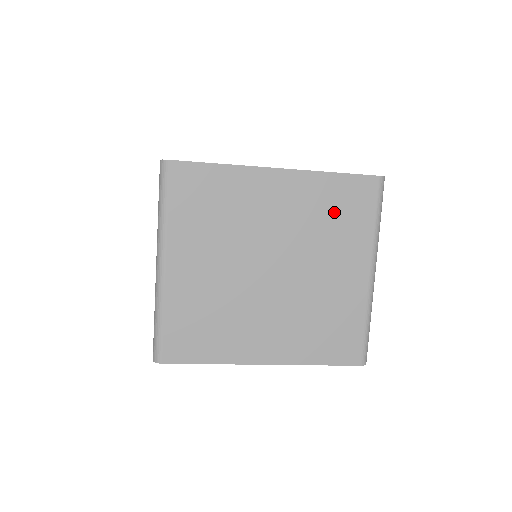
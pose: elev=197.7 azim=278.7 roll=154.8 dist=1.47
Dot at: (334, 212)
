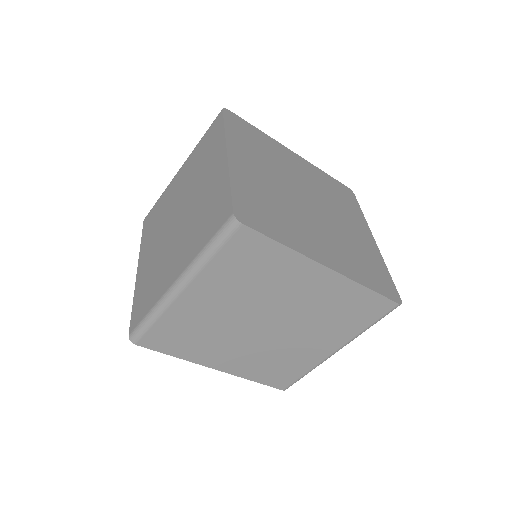
Dot at: (345, 311)
